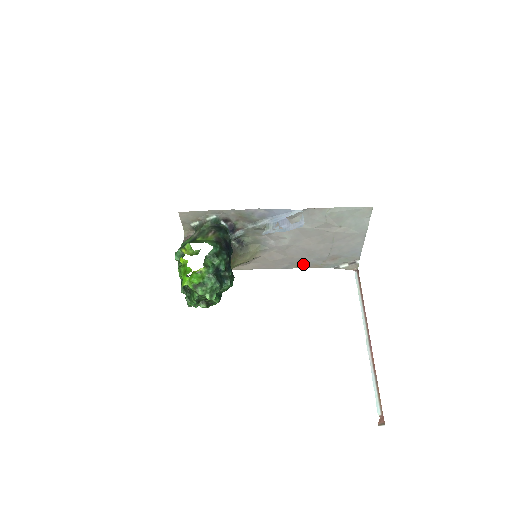
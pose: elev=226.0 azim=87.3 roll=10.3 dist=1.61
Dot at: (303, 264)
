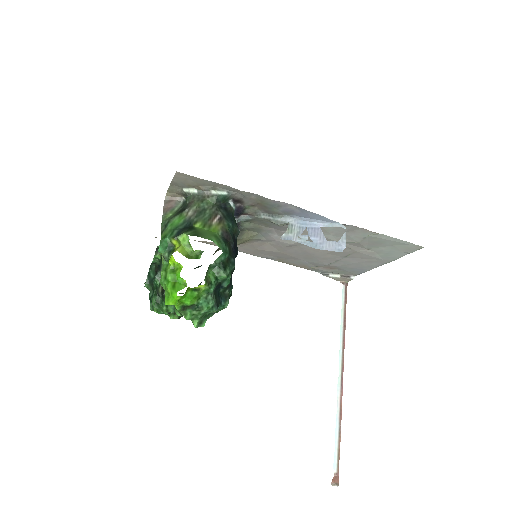
Dot at: (291, 261)
